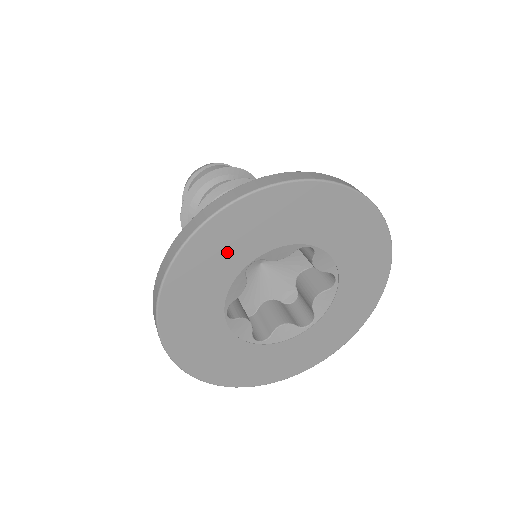
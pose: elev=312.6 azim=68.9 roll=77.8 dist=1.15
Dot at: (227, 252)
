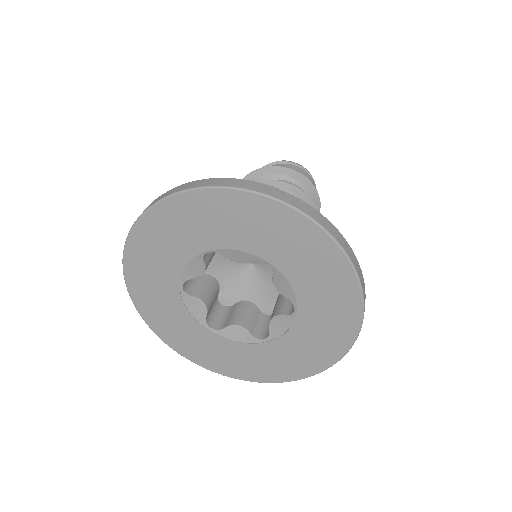
Dot at: (186, 232)
